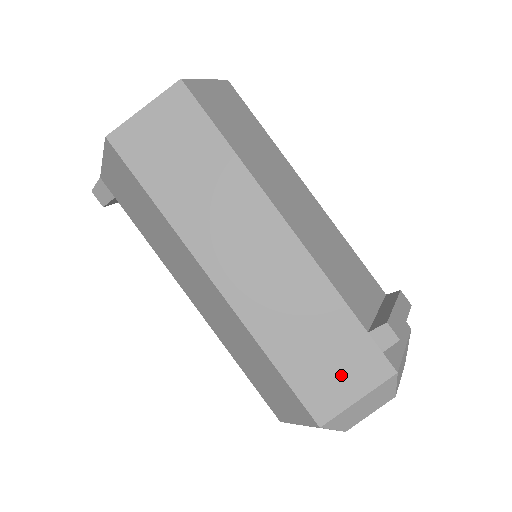
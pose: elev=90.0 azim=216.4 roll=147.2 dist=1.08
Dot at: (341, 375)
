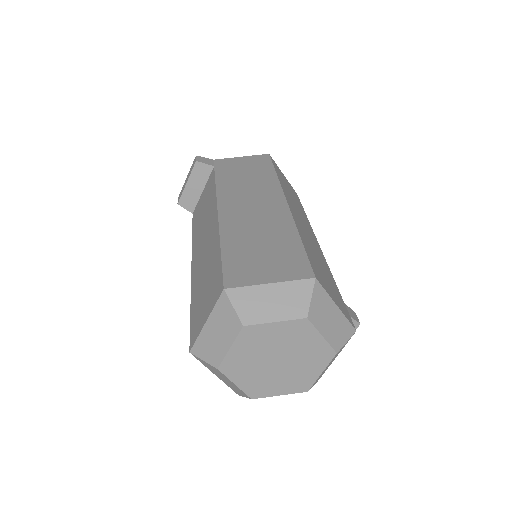
Dot at: (331, 289)
